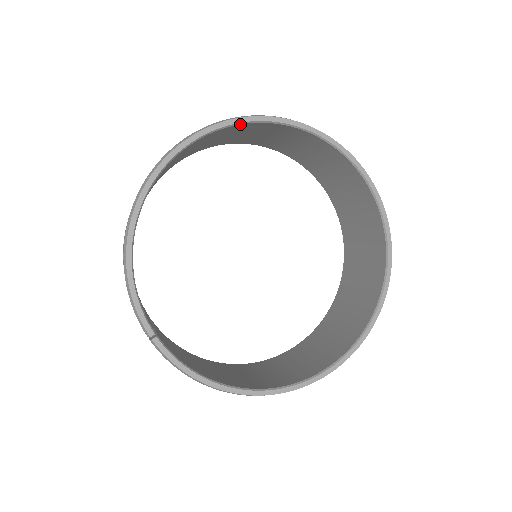
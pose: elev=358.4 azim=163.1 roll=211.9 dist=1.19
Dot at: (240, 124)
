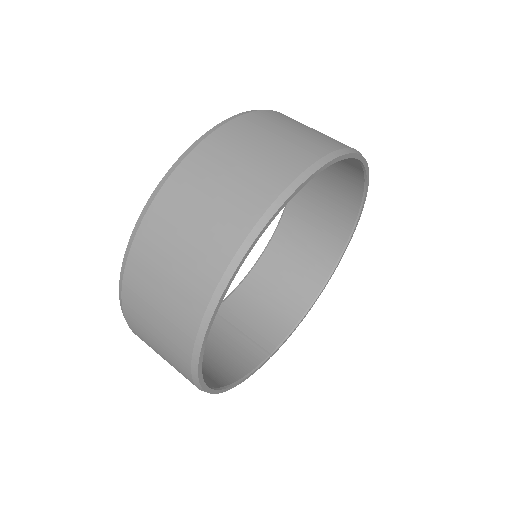
Dot at: (211, 321)
